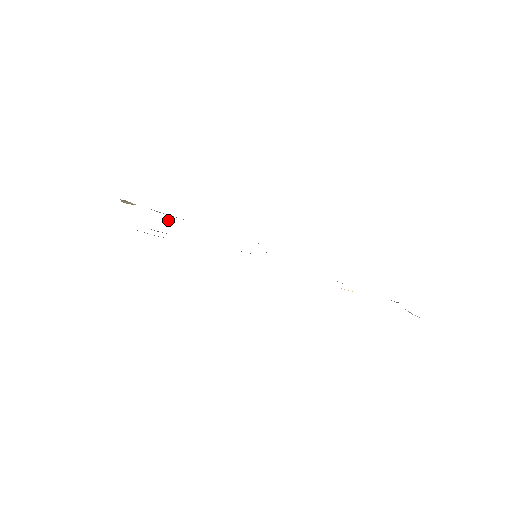
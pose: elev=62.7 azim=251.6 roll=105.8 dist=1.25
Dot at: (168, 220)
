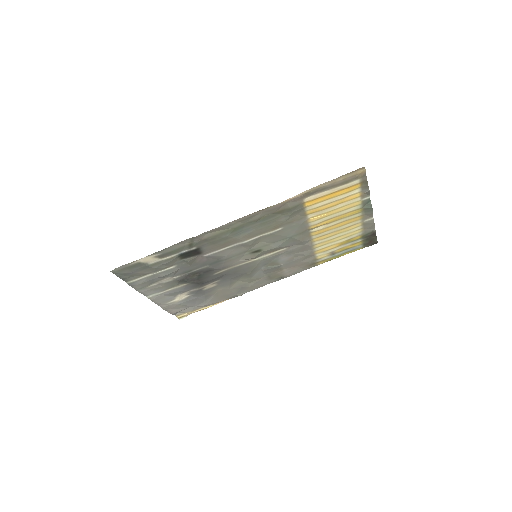
Dot at: (205, 297)
